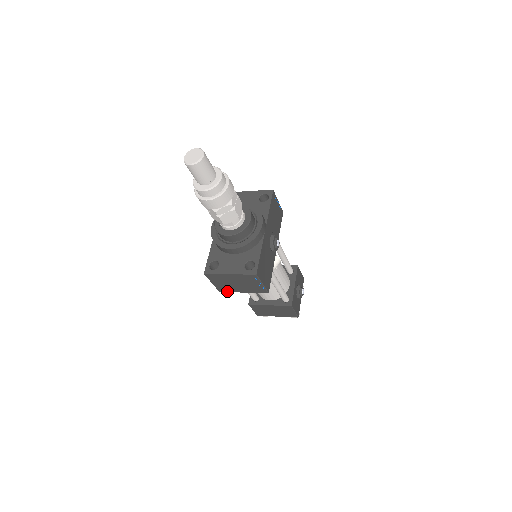
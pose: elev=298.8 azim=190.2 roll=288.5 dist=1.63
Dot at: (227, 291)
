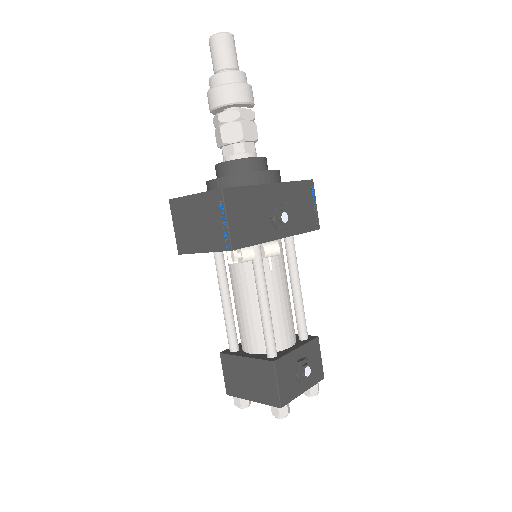
Dot at: (187, 251)
